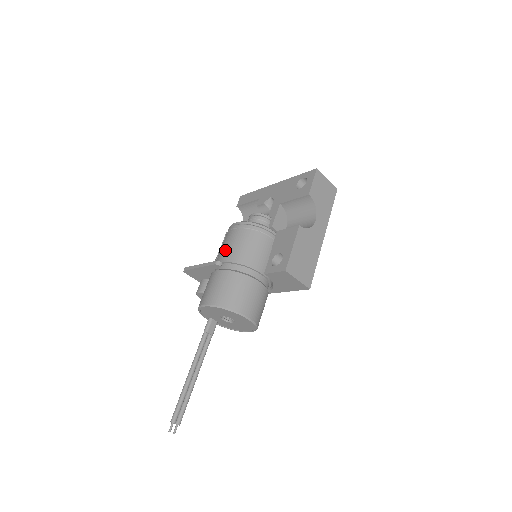
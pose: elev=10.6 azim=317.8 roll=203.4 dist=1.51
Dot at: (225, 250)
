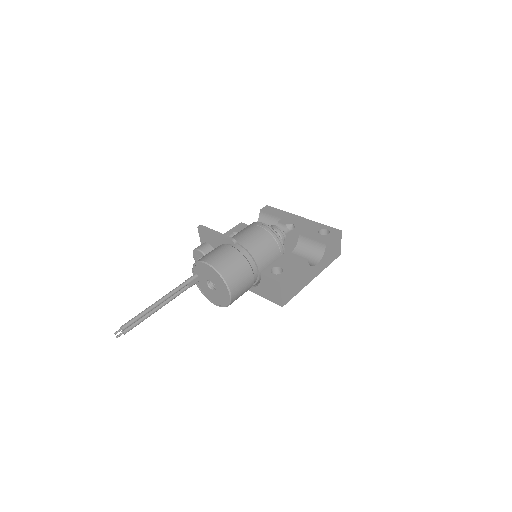
Dot at: (245, 236)
